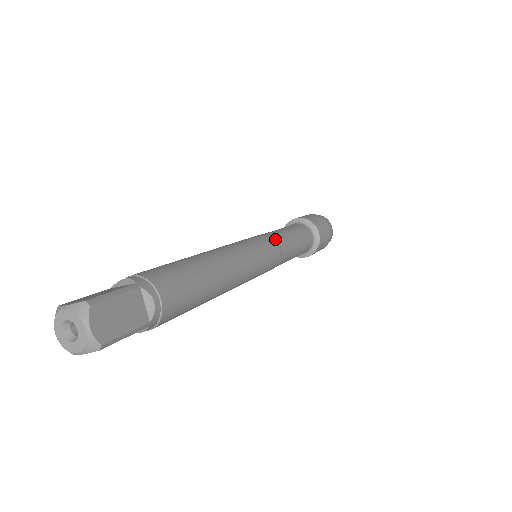
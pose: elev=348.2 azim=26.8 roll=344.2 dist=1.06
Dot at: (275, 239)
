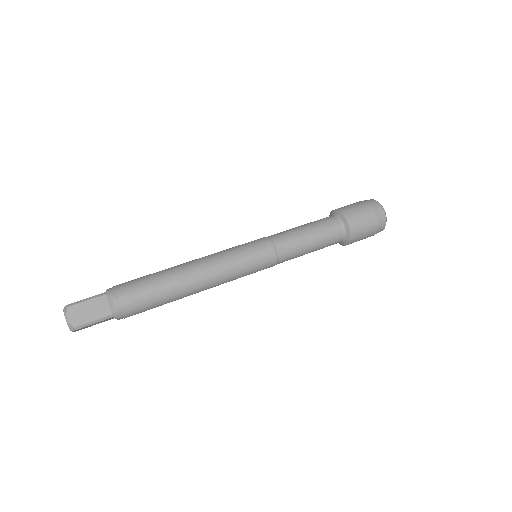
Dot at: (270, 240)
